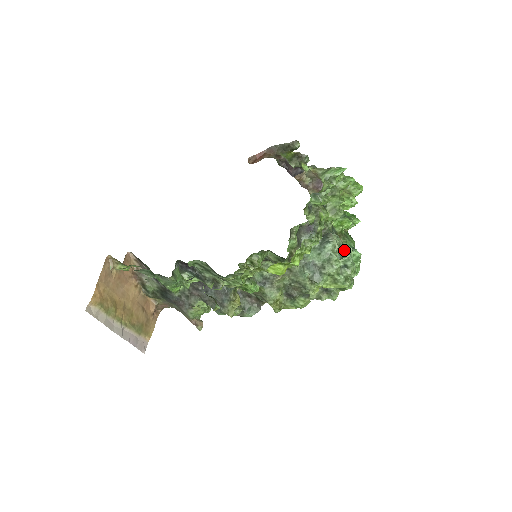
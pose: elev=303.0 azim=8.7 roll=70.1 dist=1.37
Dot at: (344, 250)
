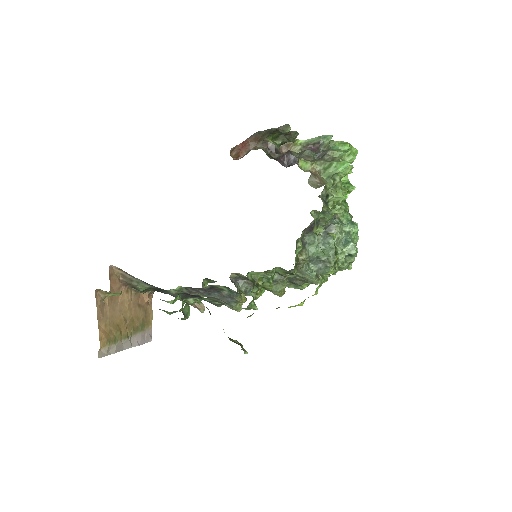
Dot at: (345, 234)
